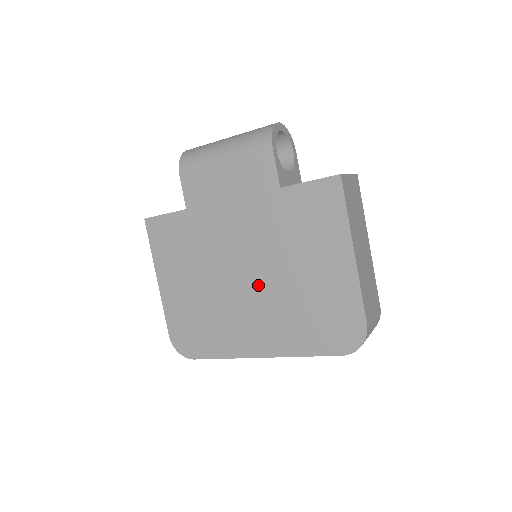
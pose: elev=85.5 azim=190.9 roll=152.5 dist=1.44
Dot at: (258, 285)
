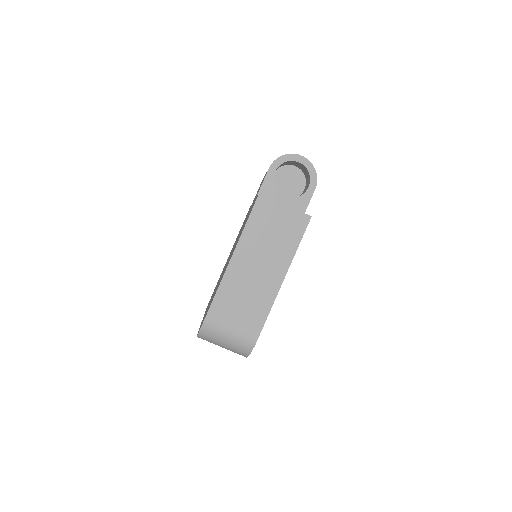
Dot at: occluded
